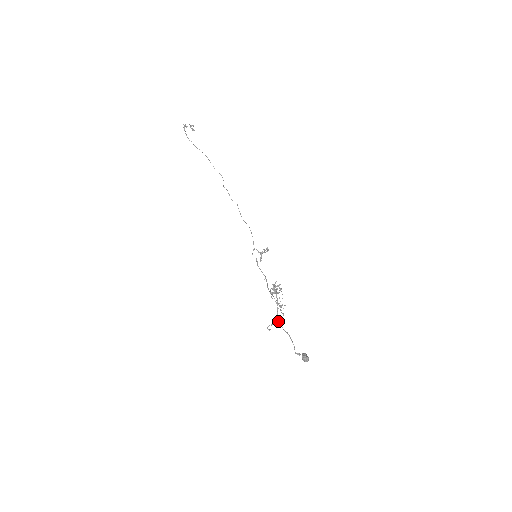
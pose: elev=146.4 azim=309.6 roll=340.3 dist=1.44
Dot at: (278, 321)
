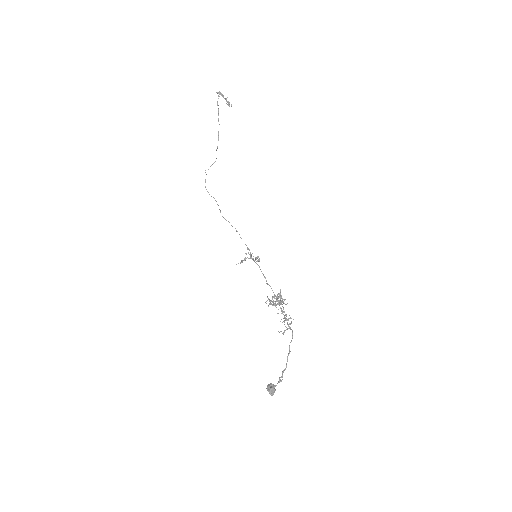
Dot at: occluded
